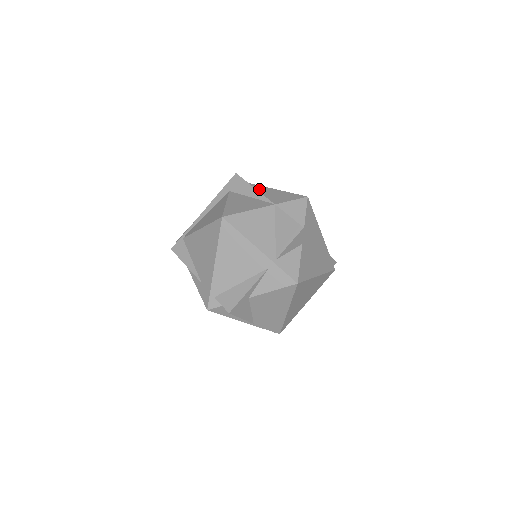
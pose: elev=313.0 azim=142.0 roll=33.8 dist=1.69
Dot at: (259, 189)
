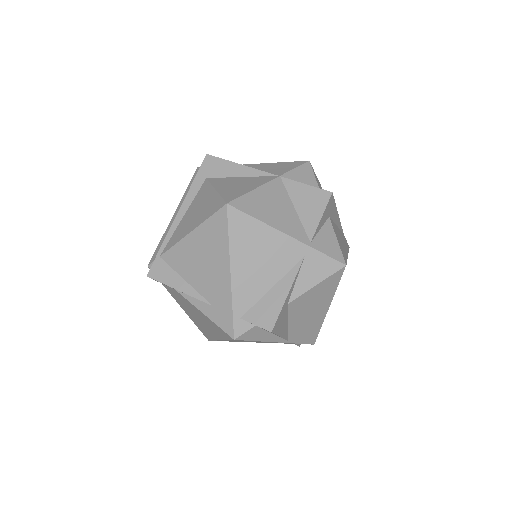
Dot at: occluded
